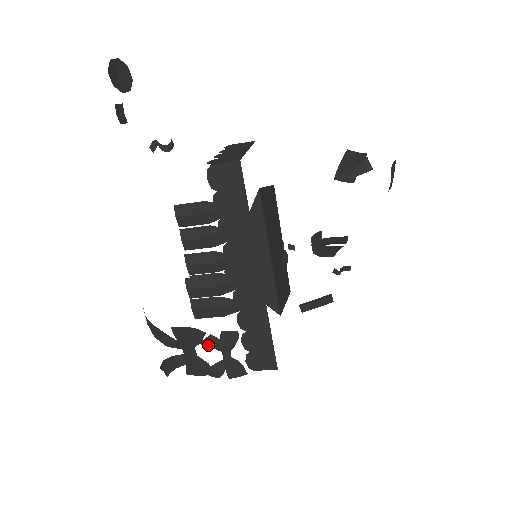
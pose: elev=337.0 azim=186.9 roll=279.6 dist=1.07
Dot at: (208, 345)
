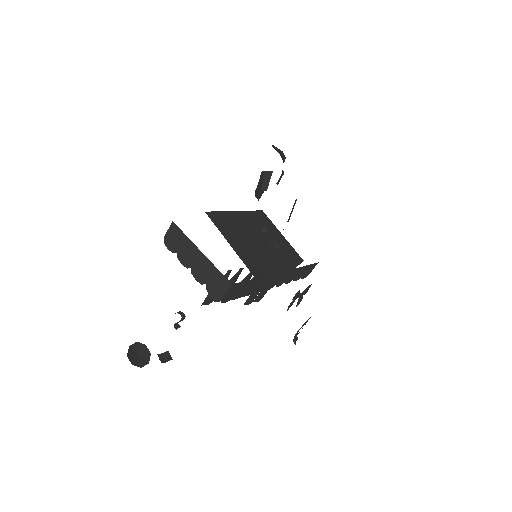
Dot at: occluded
